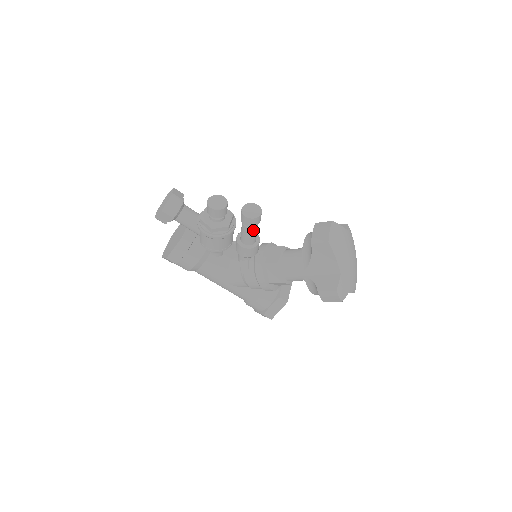
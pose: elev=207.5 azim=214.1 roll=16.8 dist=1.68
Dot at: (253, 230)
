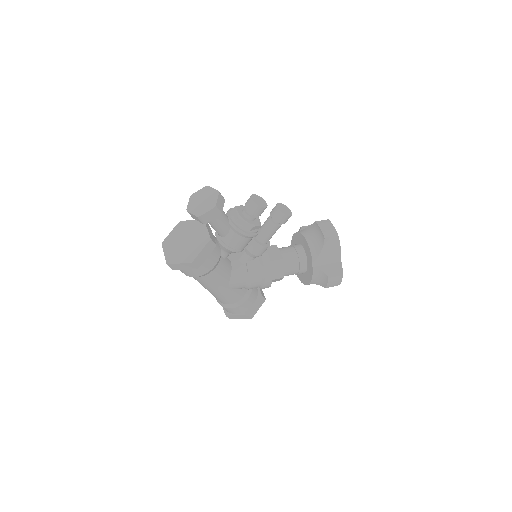
Dot at: occluded
